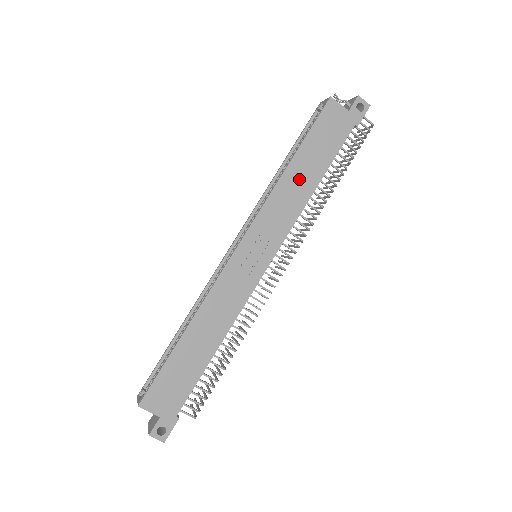
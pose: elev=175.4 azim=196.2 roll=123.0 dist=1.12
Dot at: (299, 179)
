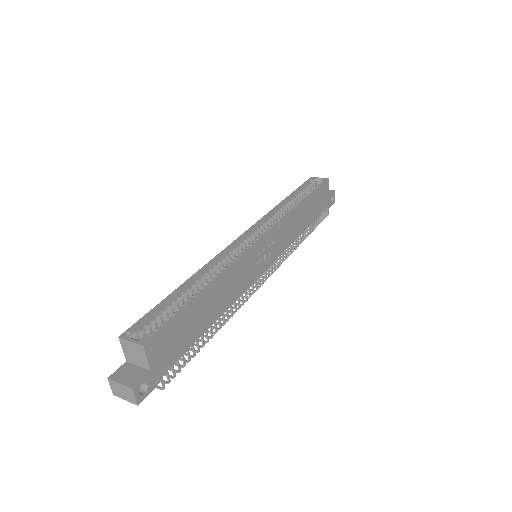
Dot at: (301, 218)
